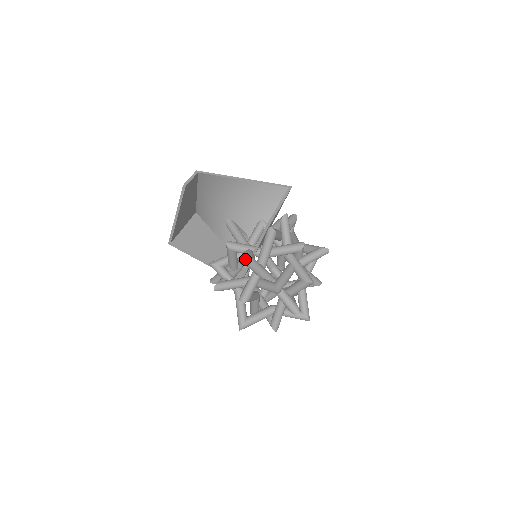
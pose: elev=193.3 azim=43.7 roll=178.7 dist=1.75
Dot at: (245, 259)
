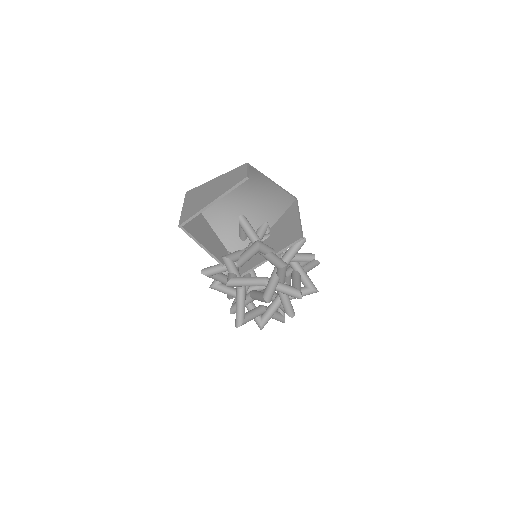
Dot at: (277, 262)
